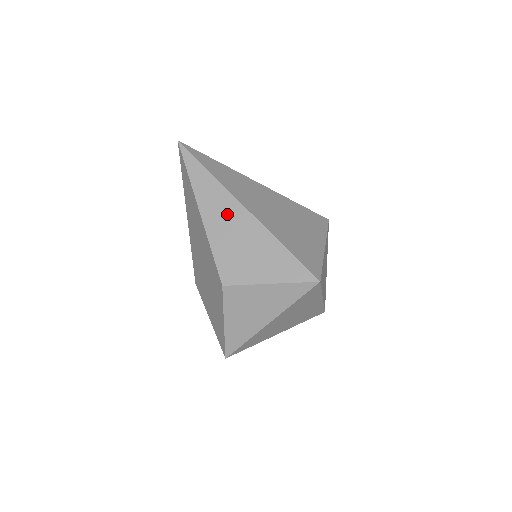
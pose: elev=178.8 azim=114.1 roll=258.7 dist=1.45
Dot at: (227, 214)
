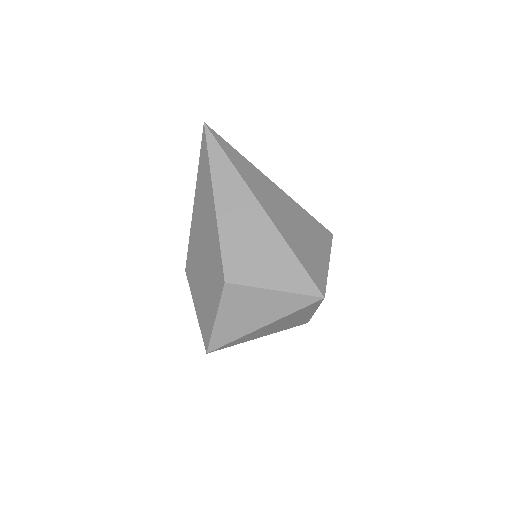
Dot at: (243, 210)
